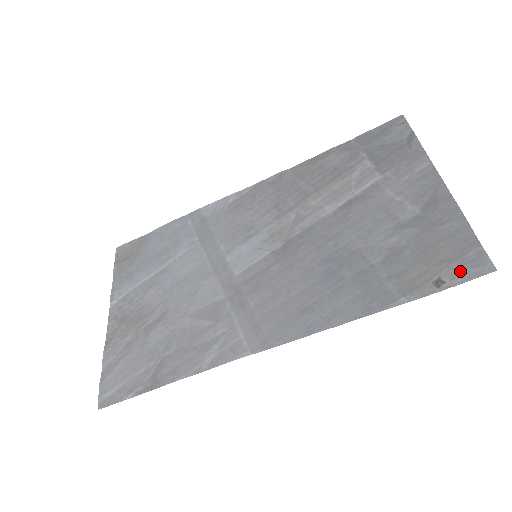
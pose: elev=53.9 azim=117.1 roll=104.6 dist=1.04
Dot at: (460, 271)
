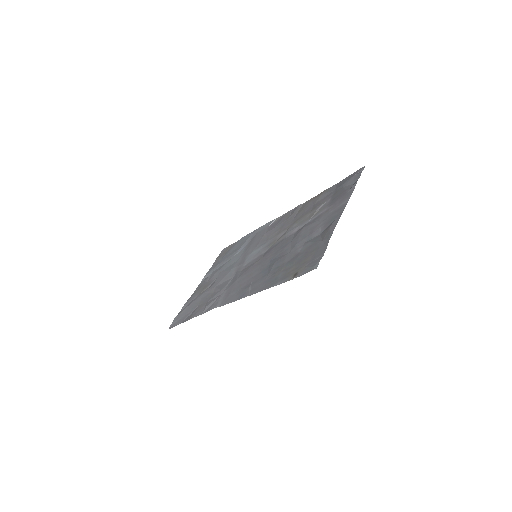
Dot at: (306, 268)
